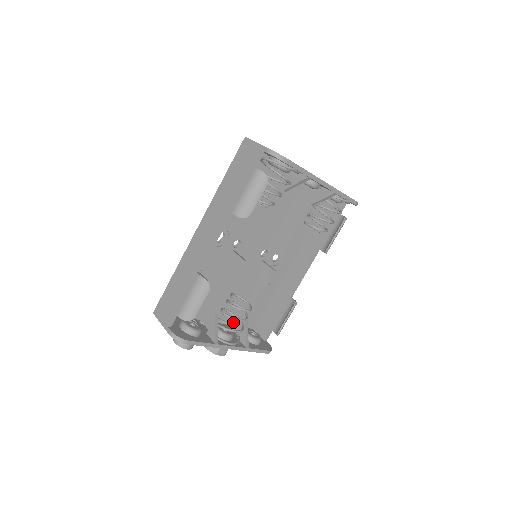
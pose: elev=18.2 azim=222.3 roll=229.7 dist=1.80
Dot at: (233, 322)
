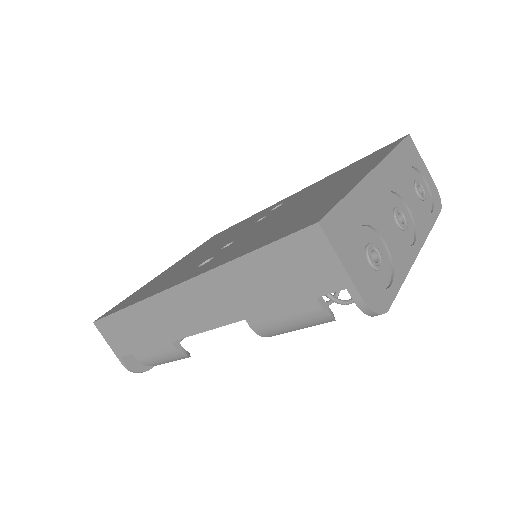
Dot at: occluded
